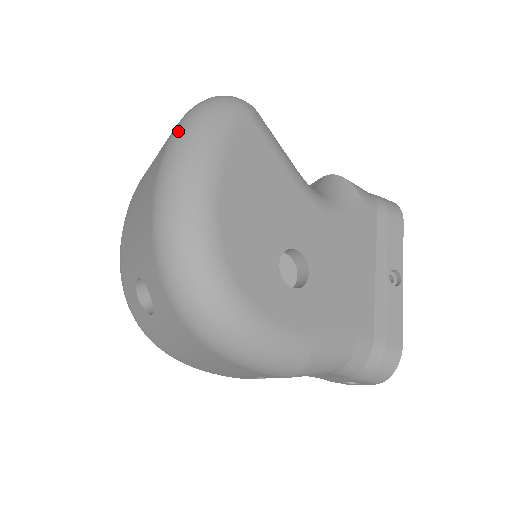
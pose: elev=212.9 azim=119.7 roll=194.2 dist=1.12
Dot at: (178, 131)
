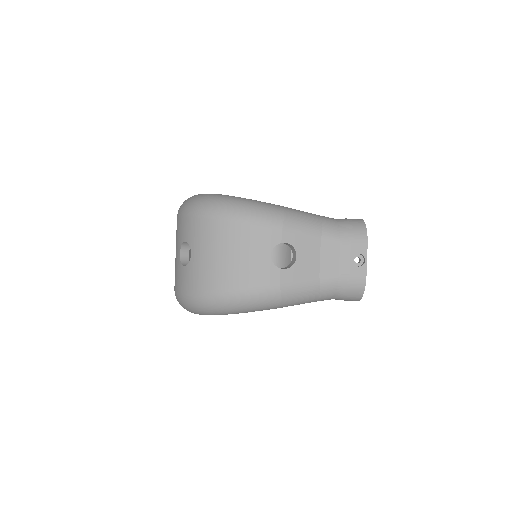
Dot at: occluded
